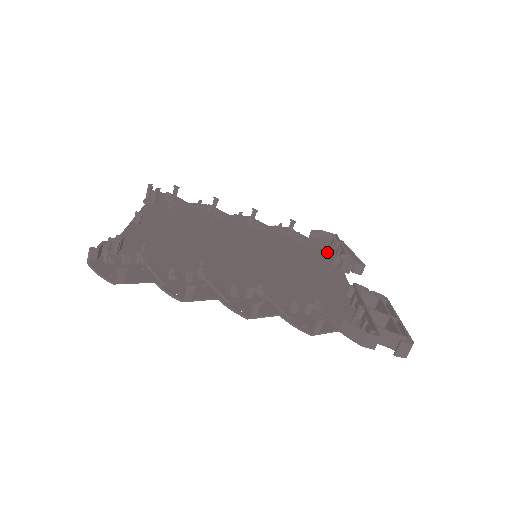
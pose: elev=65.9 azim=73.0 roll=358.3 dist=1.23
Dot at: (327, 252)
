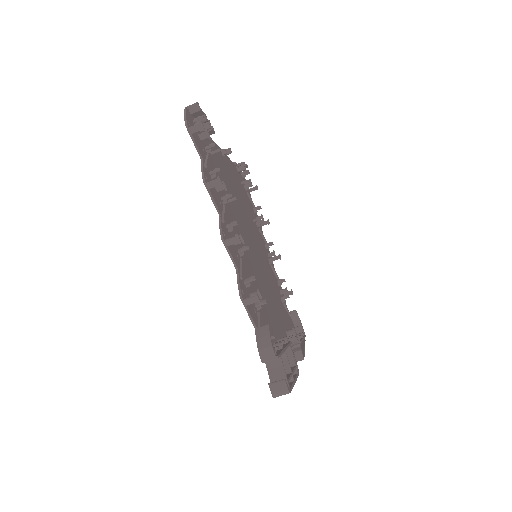
Dot at: (290, 328)
